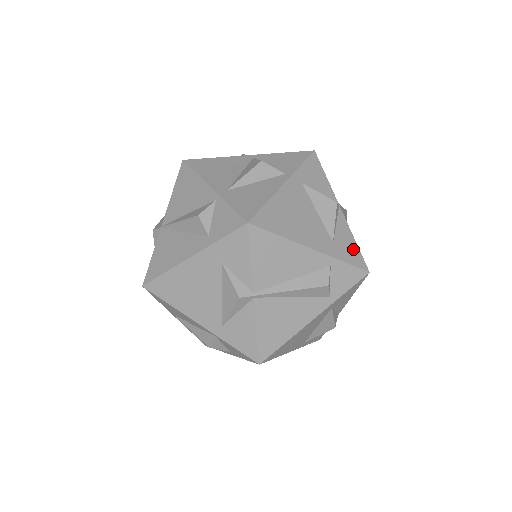
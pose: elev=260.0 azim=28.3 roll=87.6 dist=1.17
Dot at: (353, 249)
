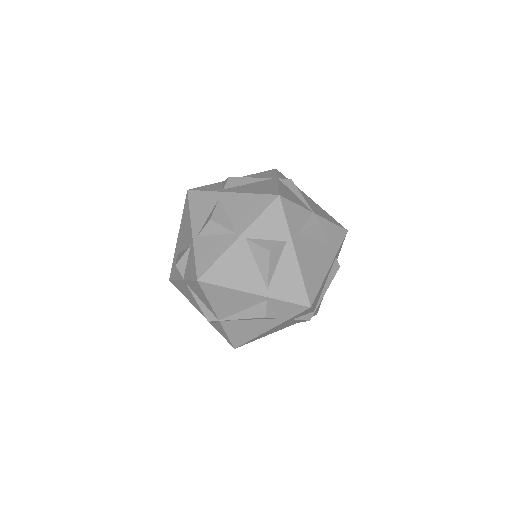
Dot at: (336, 231)
